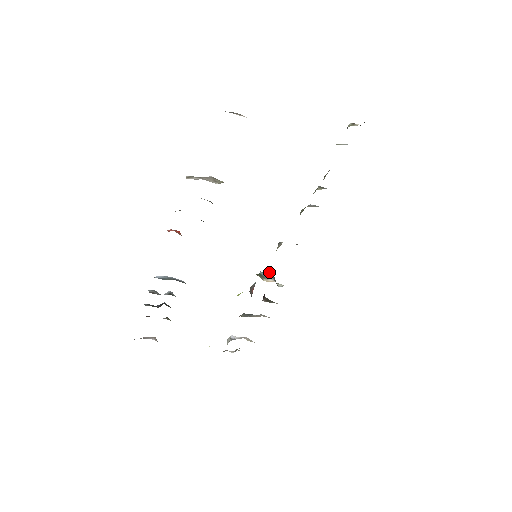
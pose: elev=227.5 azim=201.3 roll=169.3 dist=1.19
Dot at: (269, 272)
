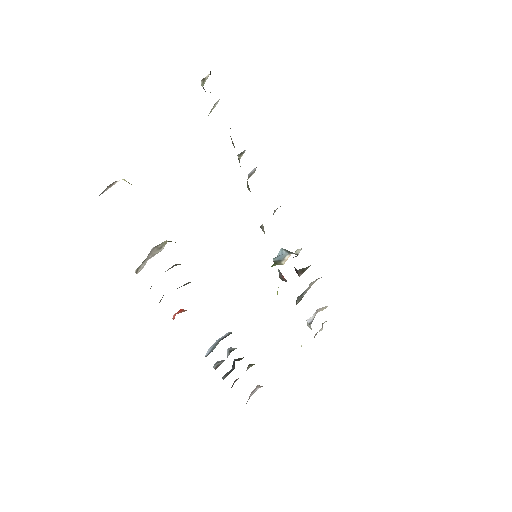
Dot at: (279, 252)
